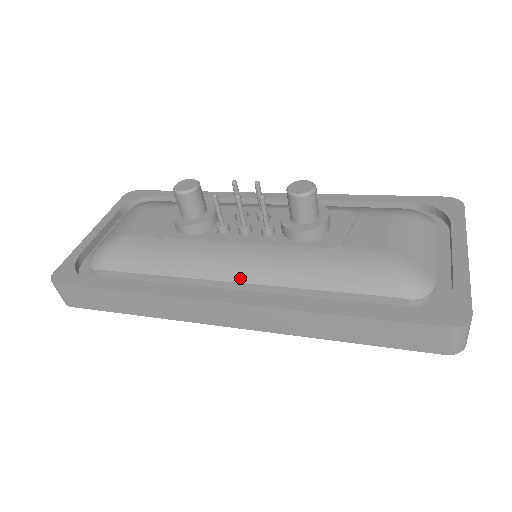
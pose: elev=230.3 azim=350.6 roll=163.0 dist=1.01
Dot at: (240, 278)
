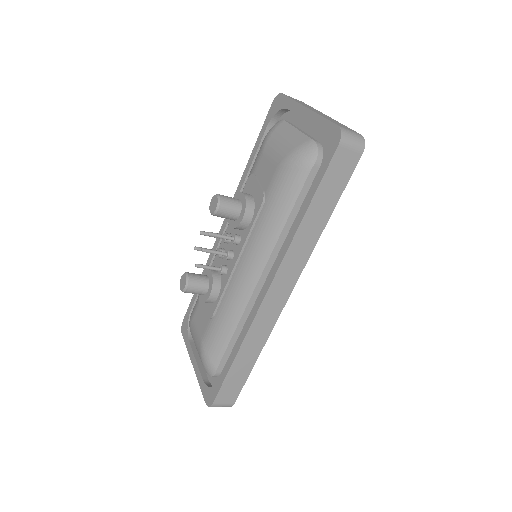
Dot at: (258, 273)
